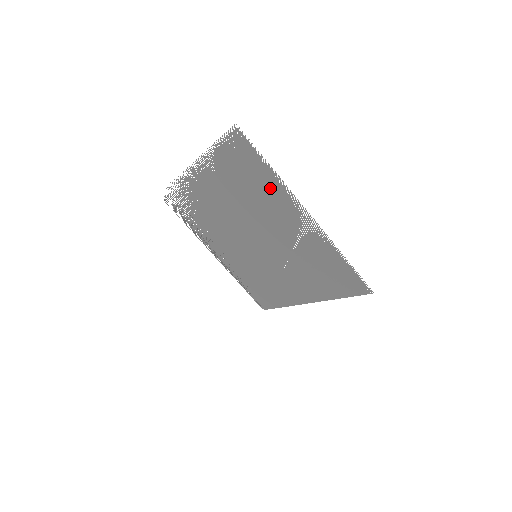
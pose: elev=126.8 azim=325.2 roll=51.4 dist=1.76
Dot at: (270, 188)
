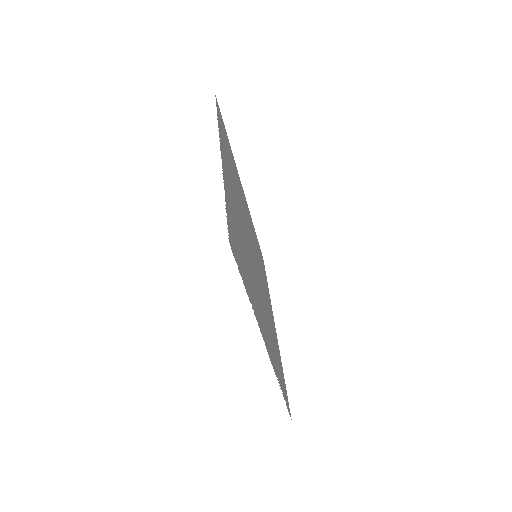
Dot at: (252, 292)
